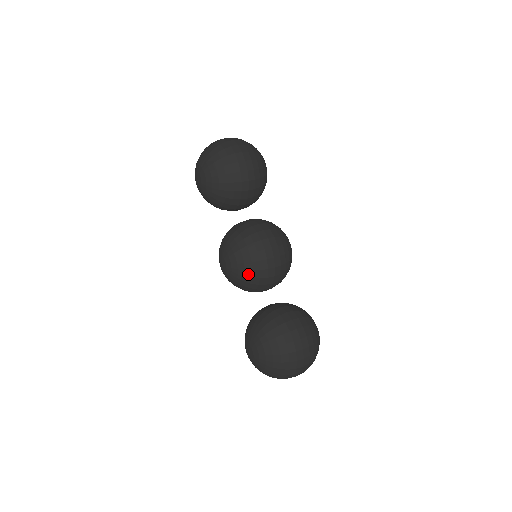
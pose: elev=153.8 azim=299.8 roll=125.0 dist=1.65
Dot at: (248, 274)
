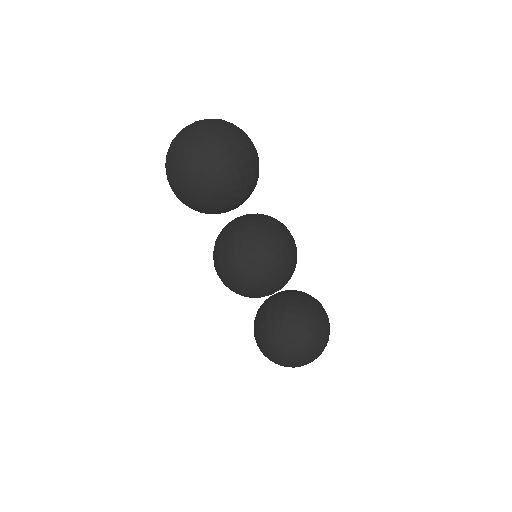
Dot at: (277, 285)
